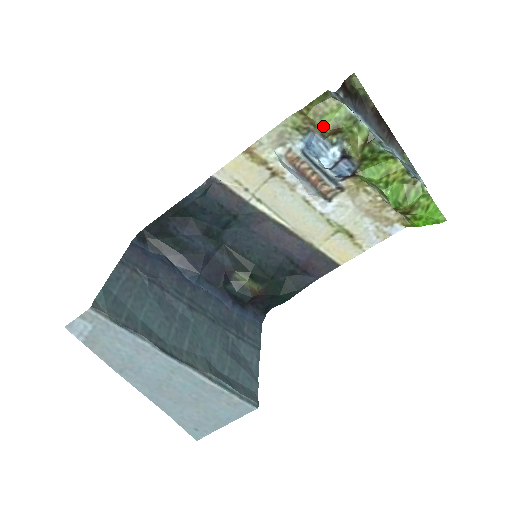
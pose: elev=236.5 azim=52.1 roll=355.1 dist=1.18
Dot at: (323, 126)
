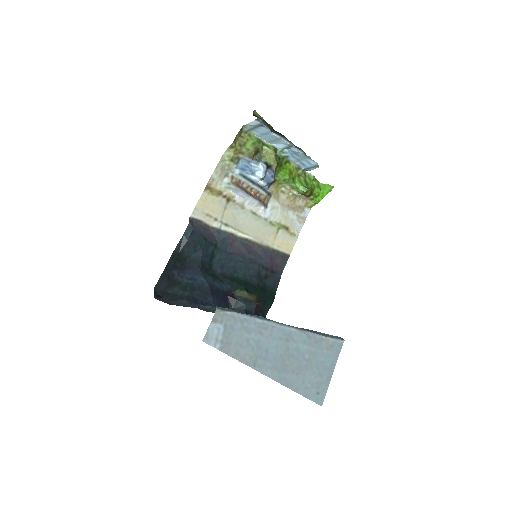
Dot at: (249, 150)
